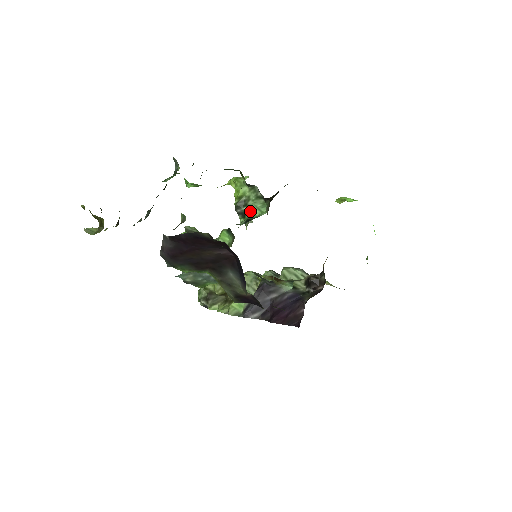
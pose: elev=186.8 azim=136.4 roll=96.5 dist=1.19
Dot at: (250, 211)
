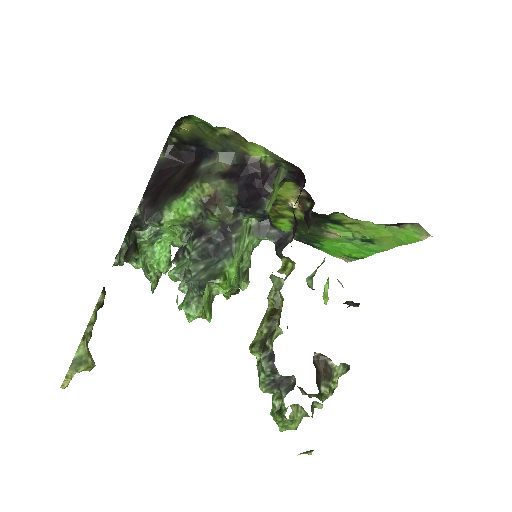
Dot at: occluded
